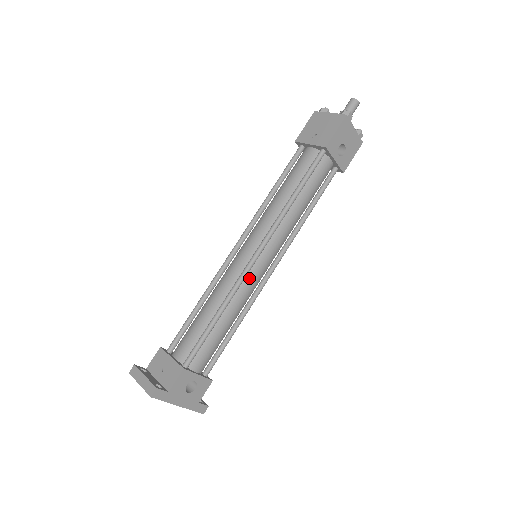
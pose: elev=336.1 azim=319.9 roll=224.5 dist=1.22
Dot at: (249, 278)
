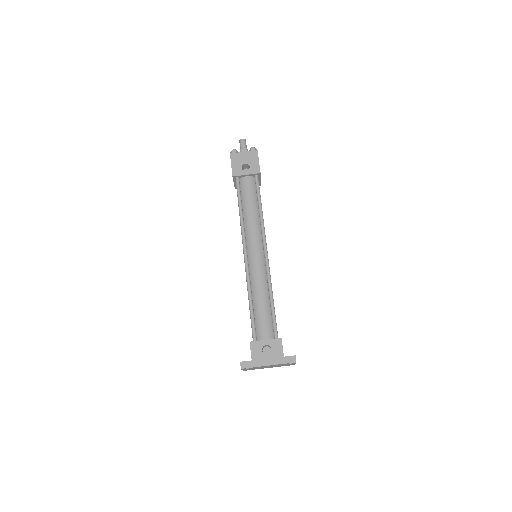
Dot at: (253, 269)
